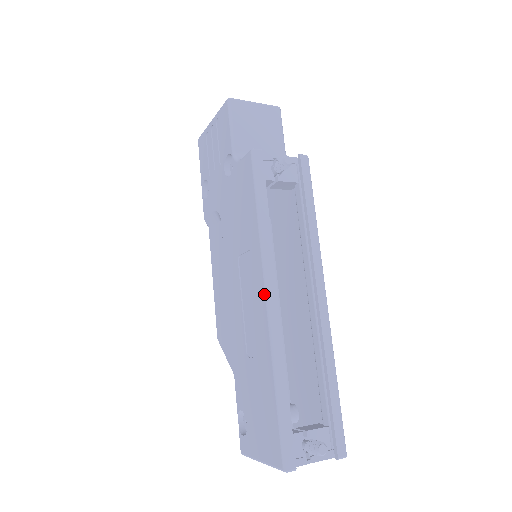
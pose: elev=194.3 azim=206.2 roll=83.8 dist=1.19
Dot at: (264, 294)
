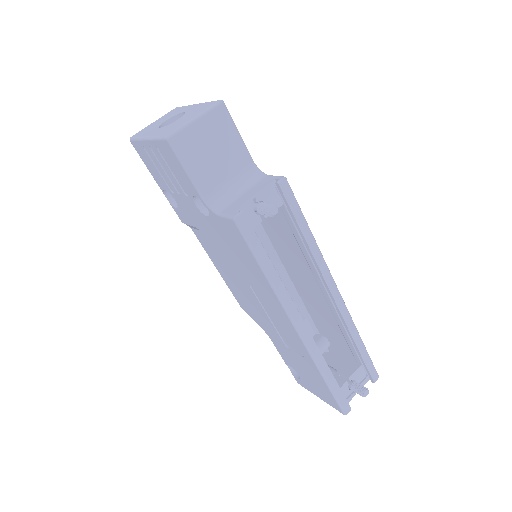
Dot at: (294, 329)
